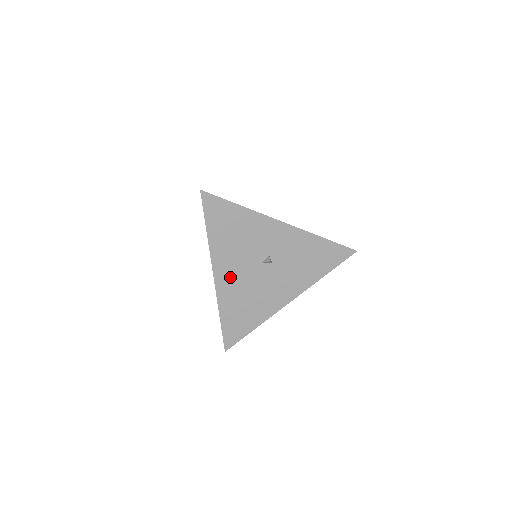
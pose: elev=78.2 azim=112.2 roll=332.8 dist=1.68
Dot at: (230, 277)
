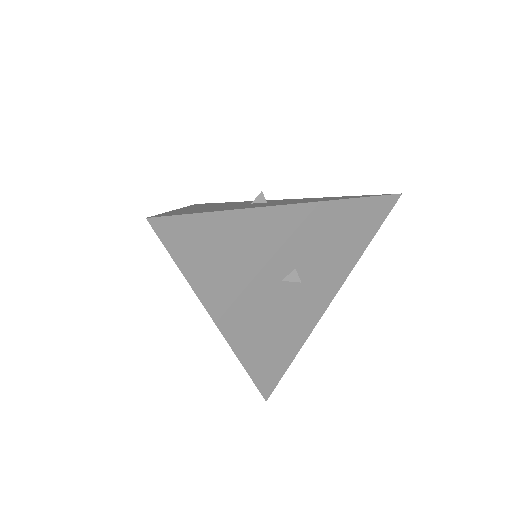
Dot at: occluded
